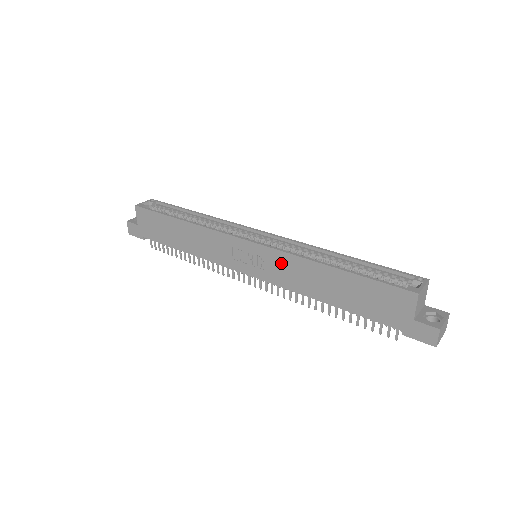
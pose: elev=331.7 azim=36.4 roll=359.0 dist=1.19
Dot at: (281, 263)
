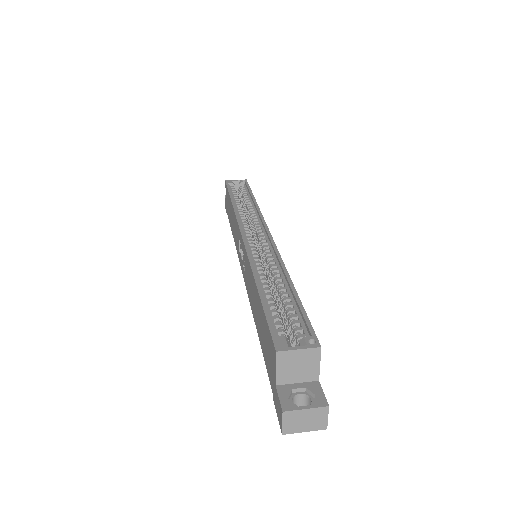
Dot at: (247, 267)
